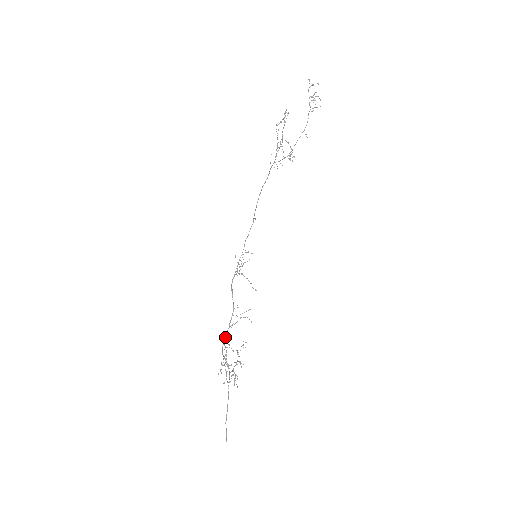
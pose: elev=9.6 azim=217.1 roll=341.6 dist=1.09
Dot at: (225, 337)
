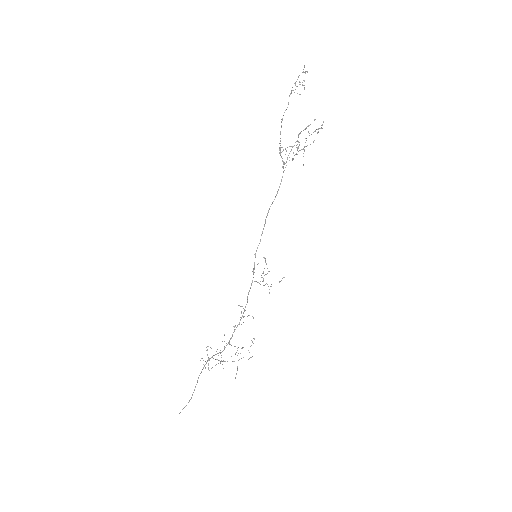
Dot at: (230, 338)
